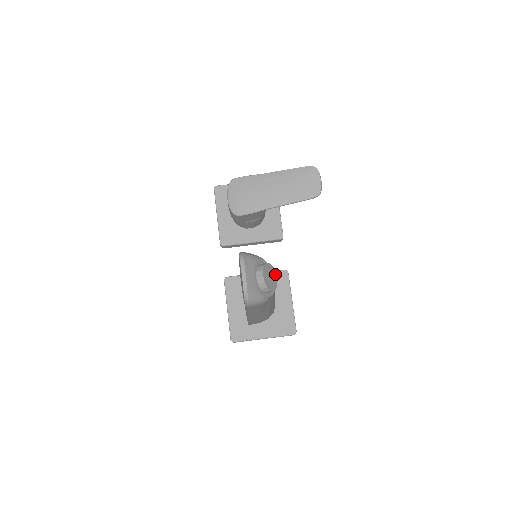
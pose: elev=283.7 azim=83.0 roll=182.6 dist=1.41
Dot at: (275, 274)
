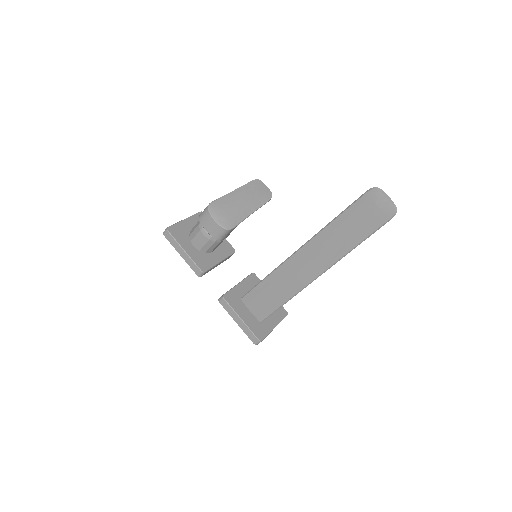
Dot at: occluded
